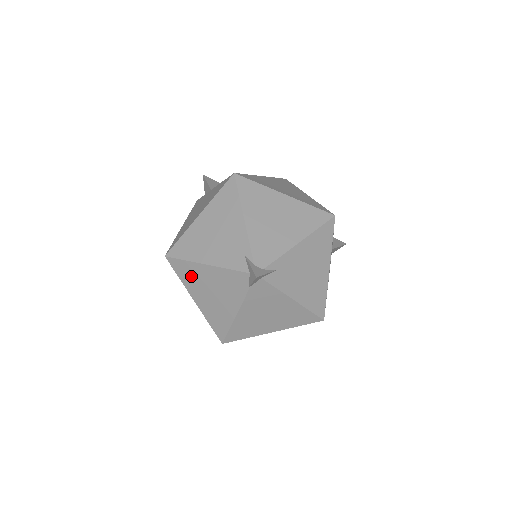
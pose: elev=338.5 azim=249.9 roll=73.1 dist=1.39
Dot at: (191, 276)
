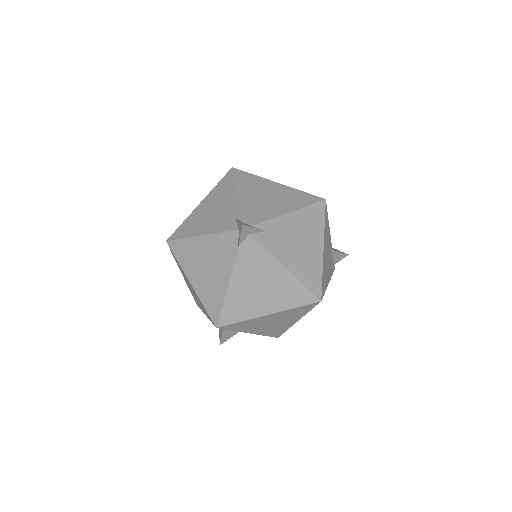
Dot at: (188, 254)
